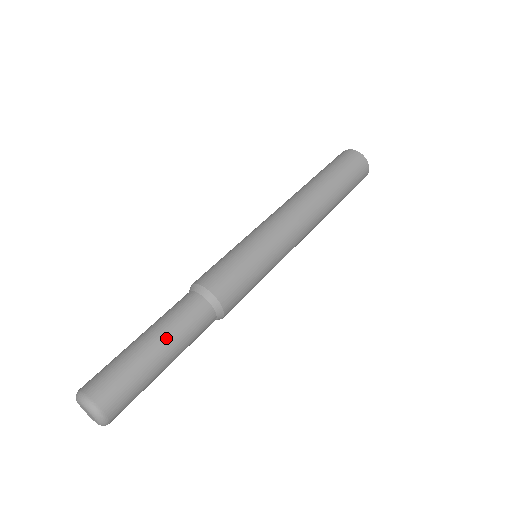
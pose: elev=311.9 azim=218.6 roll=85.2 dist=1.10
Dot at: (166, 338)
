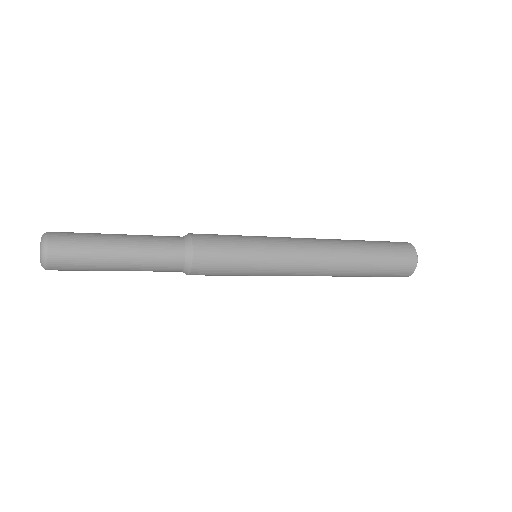
Dot at: (132, 238)
